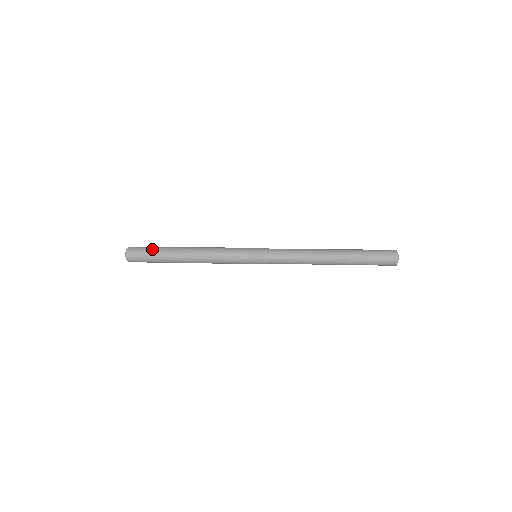
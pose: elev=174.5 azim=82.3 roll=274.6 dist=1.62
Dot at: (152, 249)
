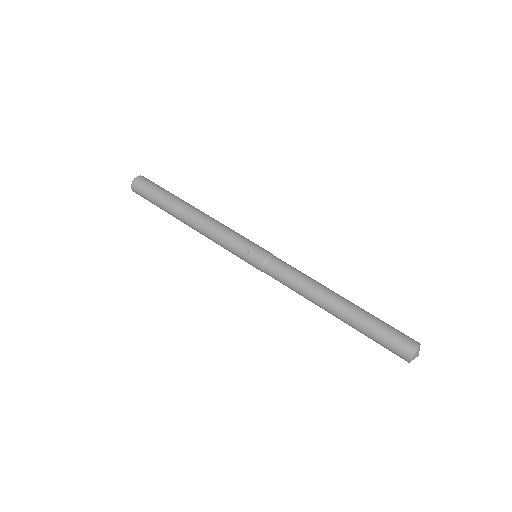
Dot at: (160, 189)
